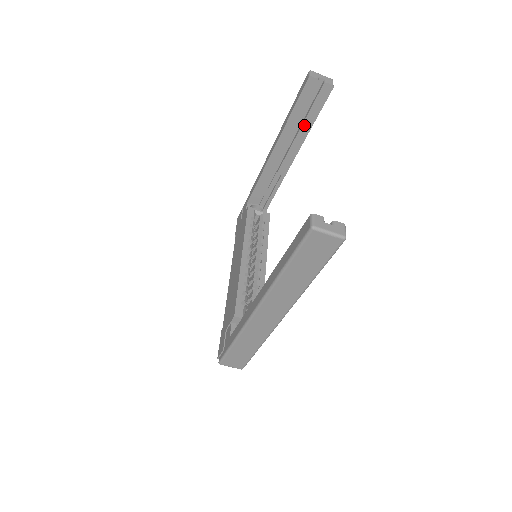
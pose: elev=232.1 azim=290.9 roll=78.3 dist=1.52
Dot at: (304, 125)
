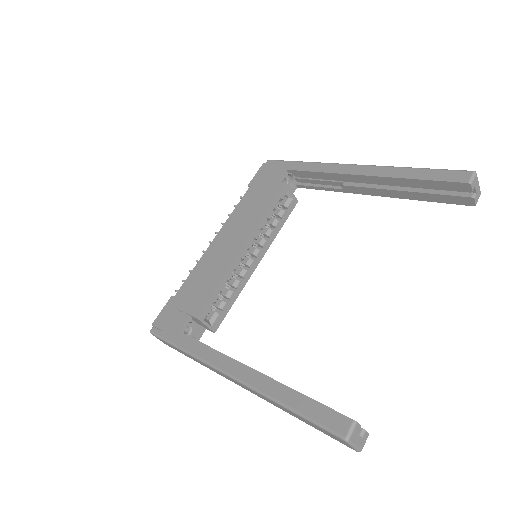
Dot at: (411, 193)
